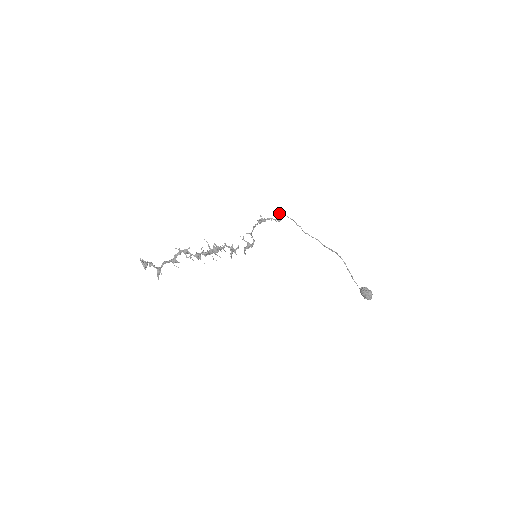
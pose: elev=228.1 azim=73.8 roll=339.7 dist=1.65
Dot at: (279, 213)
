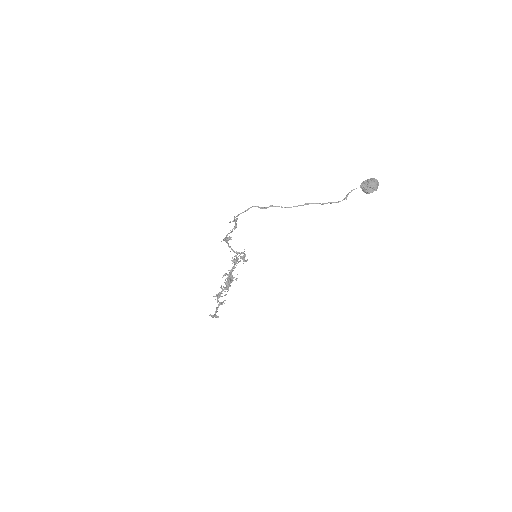
Dot at: occluded
